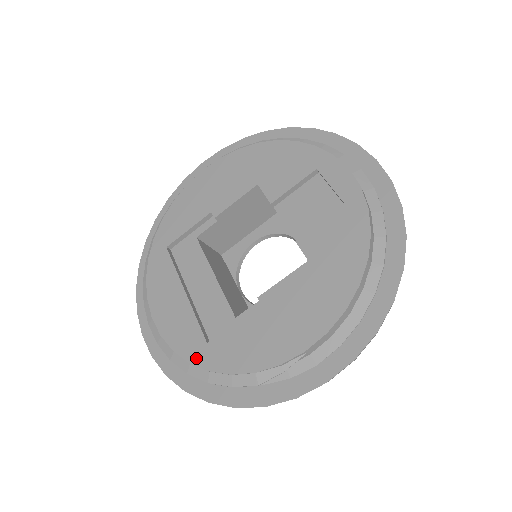
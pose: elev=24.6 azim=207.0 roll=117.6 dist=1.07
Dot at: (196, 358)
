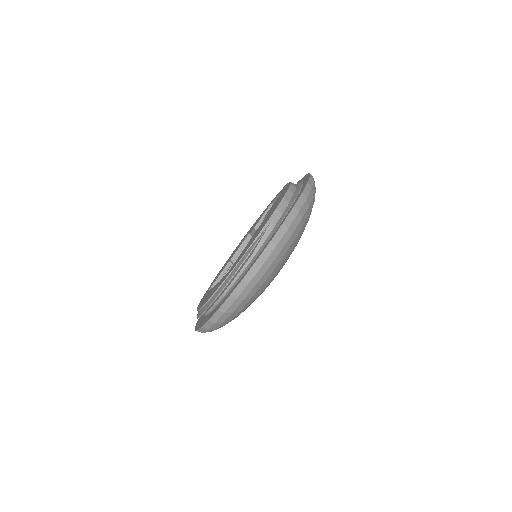
Dot at: (219, 286)
